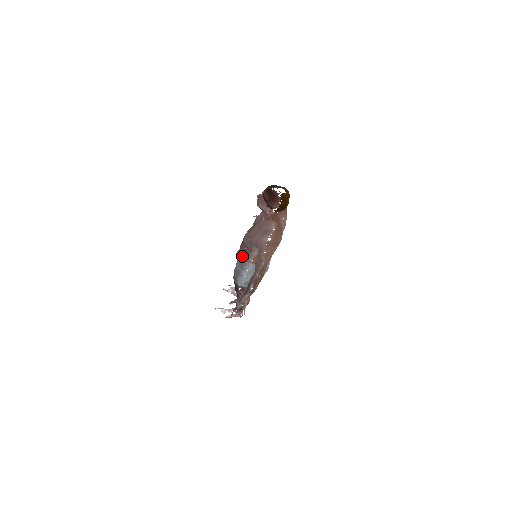
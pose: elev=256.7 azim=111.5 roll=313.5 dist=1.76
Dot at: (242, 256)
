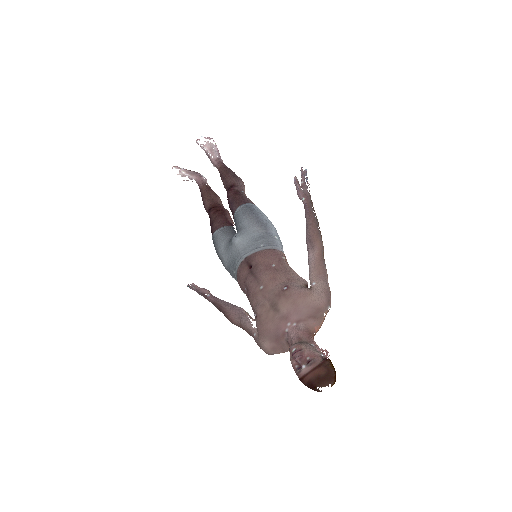
Dot at: (237, 277)
